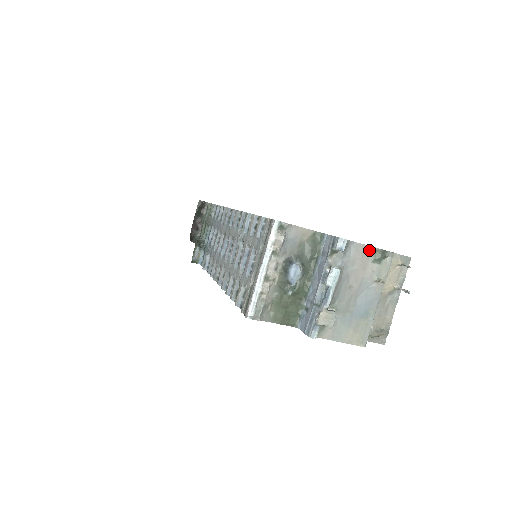
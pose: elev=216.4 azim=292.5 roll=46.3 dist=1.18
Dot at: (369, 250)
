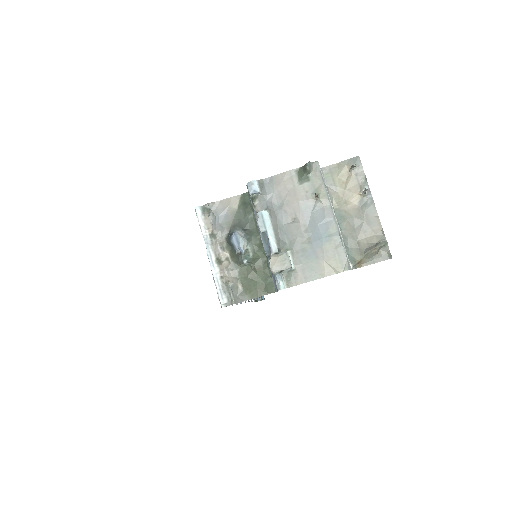
Dot at: (288, 175)
